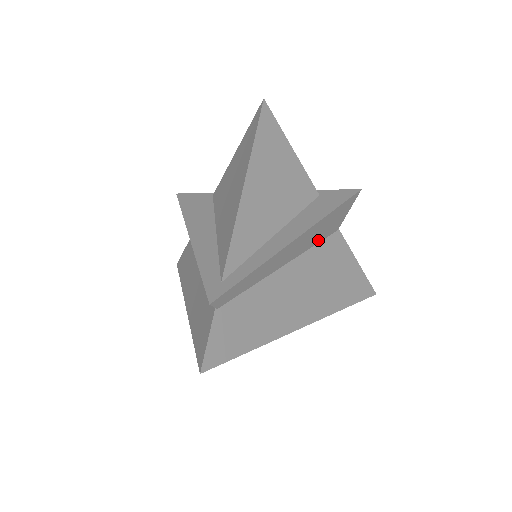
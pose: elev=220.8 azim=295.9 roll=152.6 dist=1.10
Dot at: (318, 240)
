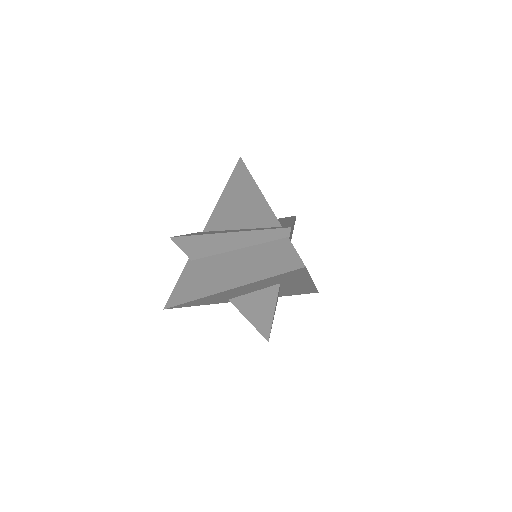
Dot at: occluded
